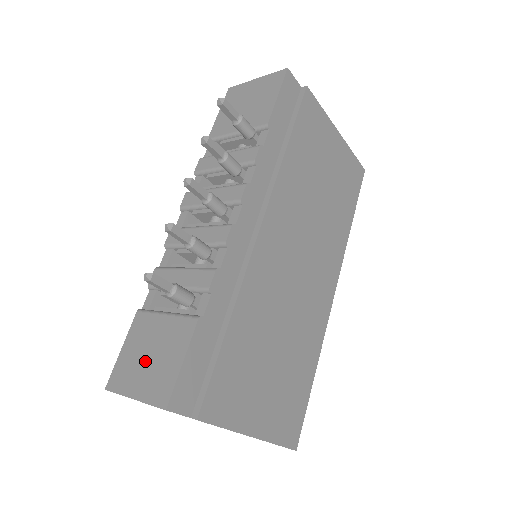
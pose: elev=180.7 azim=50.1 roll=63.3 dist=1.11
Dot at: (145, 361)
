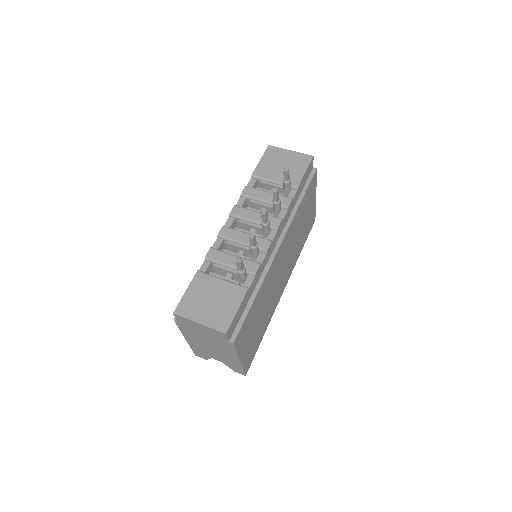
Dot at: (207, 304)
